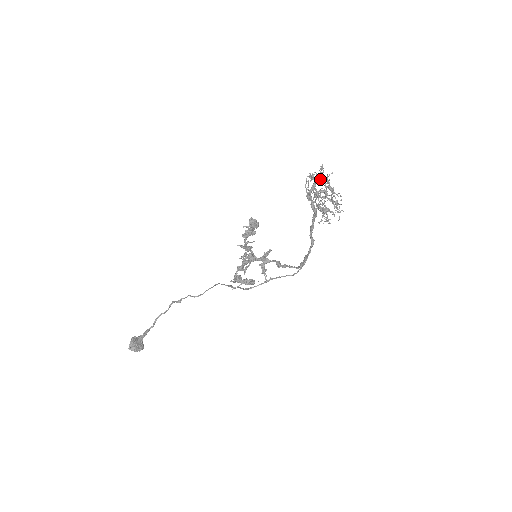
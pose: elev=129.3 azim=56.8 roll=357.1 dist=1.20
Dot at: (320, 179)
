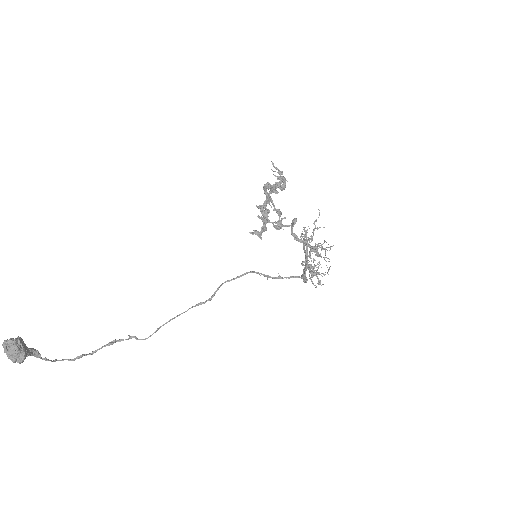
Dot at: (310, 245)
